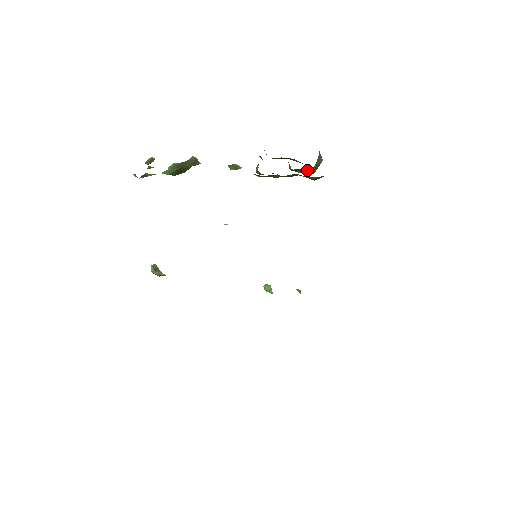
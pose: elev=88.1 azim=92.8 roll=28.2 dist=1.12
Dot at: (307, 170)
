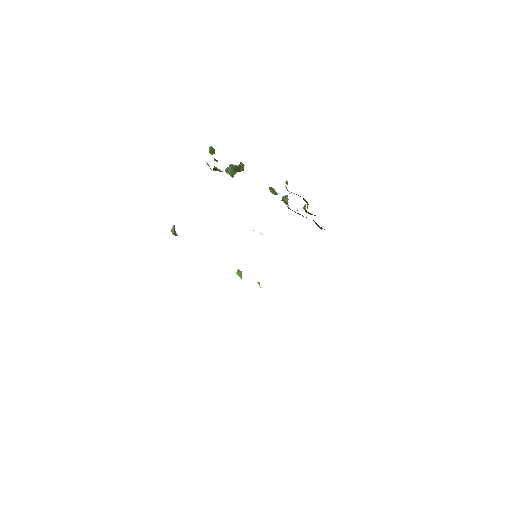
Dot at: occluded
